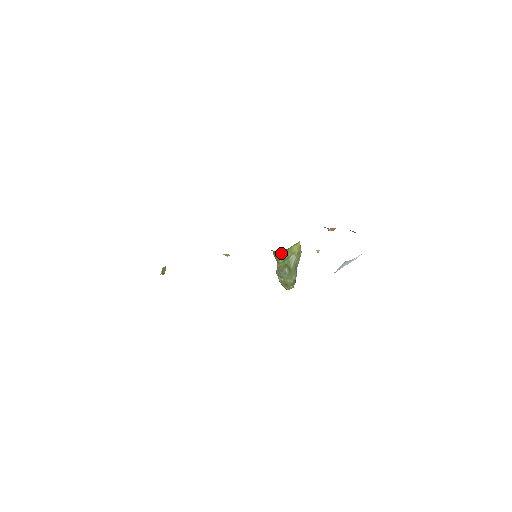
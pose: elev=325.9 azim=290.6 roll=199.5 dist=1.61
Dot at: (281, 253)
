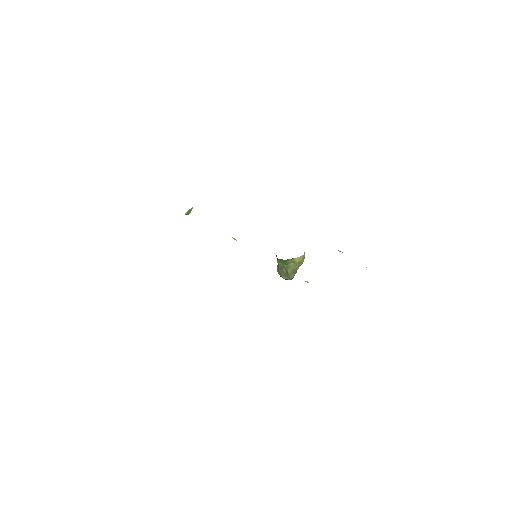
Dot at: (281, 260)
